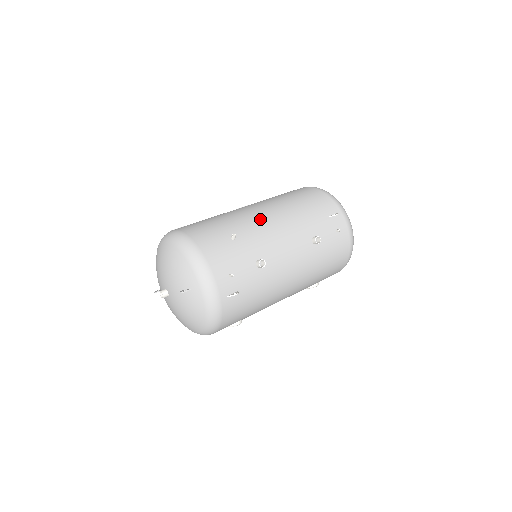
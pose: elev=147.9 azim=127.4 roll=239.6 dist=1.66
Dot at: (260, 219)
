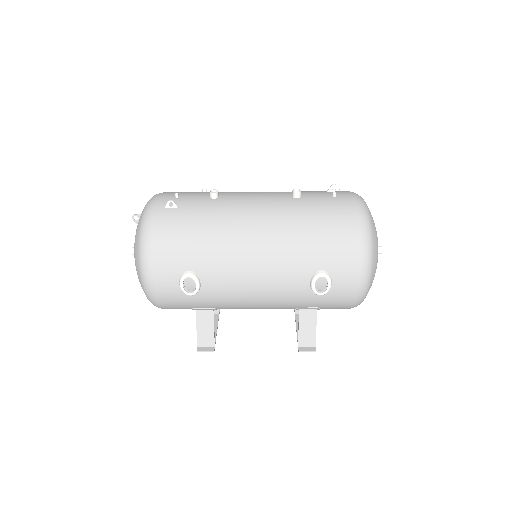
Dot at: occluded
